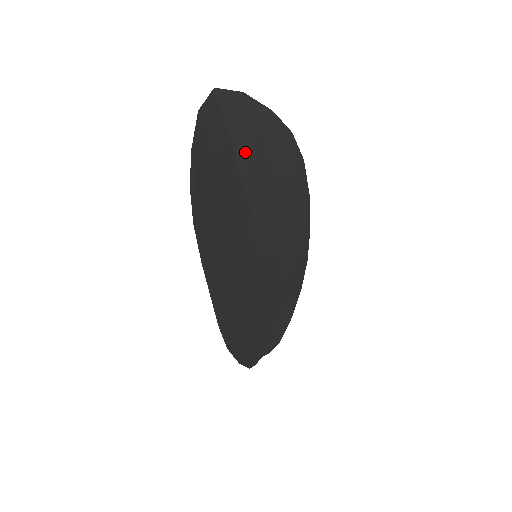
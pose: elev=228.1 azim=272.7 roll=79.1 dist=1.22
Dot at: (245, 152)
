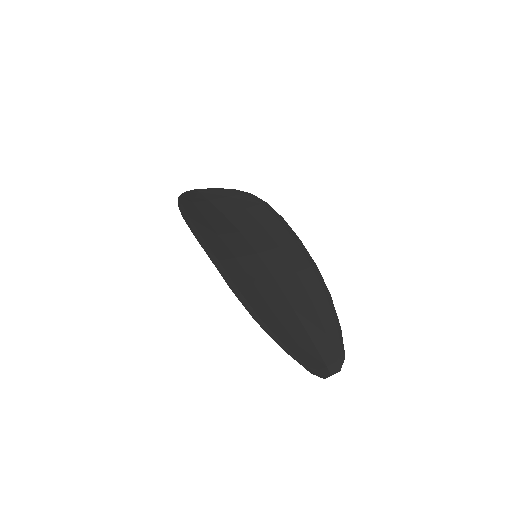
Dot at: (221, 205)
